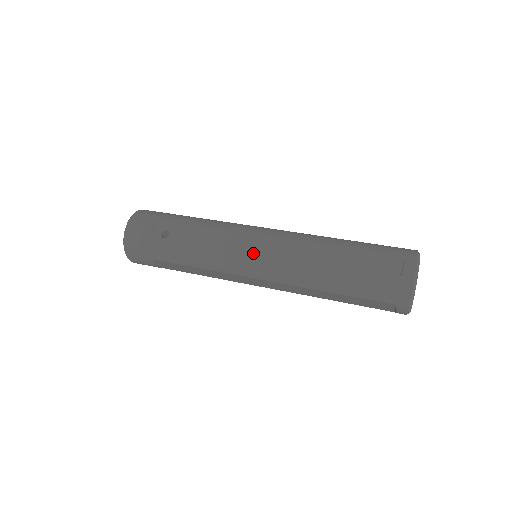
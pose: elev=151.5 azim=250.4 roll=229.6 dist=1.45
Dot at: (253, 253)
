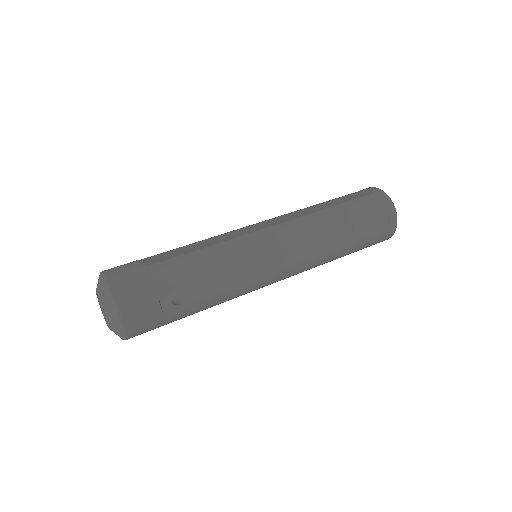
Dot at: (278, 268)
